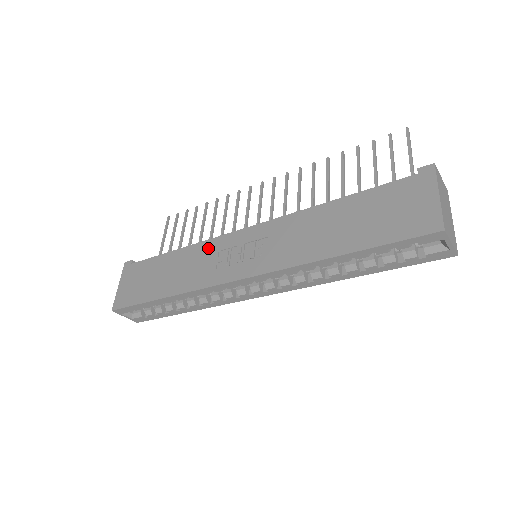
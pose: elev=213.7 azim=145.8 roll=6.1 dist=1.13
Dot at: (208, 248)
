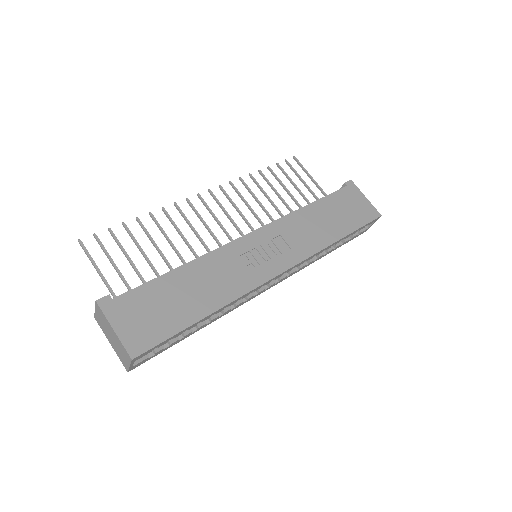
Dot at: (225, 256)
